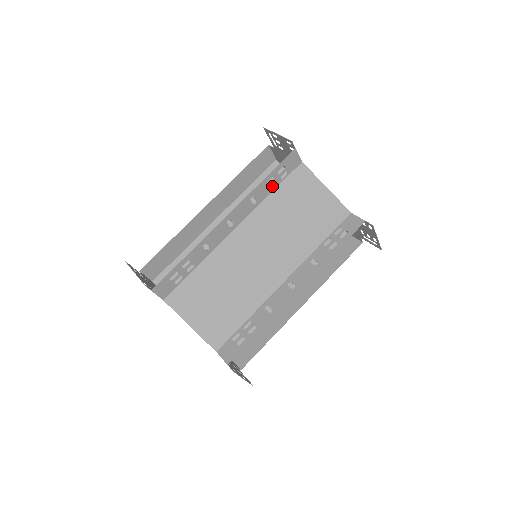
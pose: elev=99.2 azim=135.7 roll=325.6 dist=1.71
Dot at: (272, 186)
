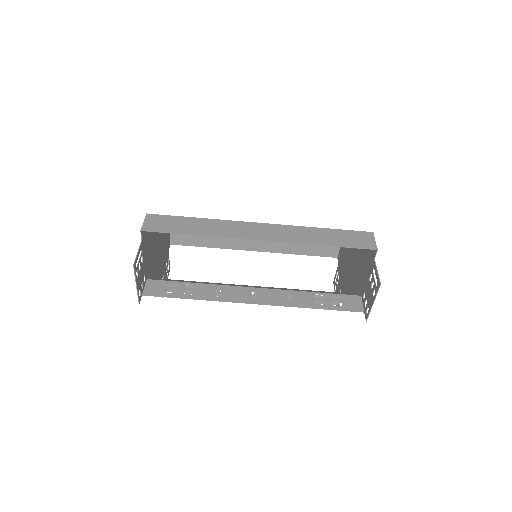
Dot at: occluded
